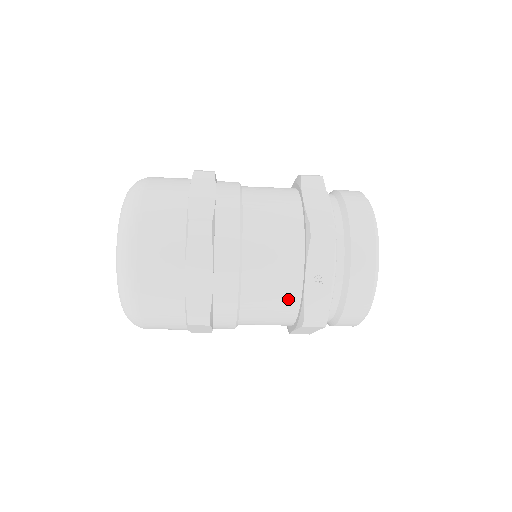
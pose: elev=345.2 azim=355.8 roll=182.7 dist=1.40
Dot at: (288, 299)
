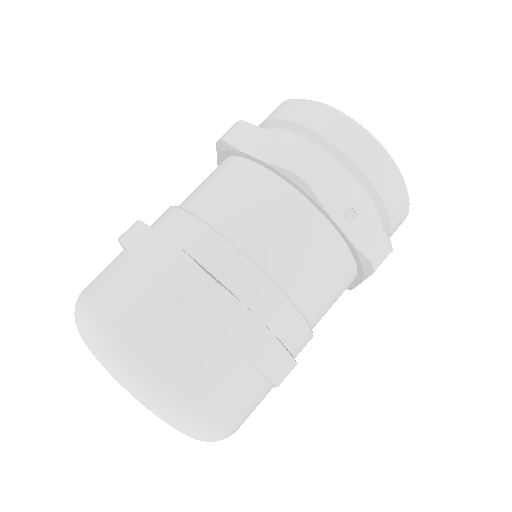
Dot at: (339, 262)
